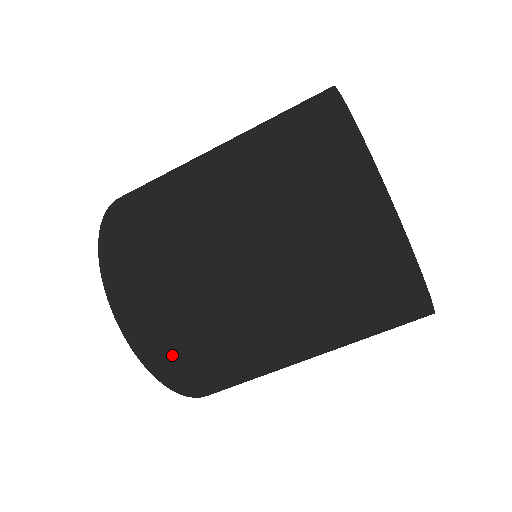
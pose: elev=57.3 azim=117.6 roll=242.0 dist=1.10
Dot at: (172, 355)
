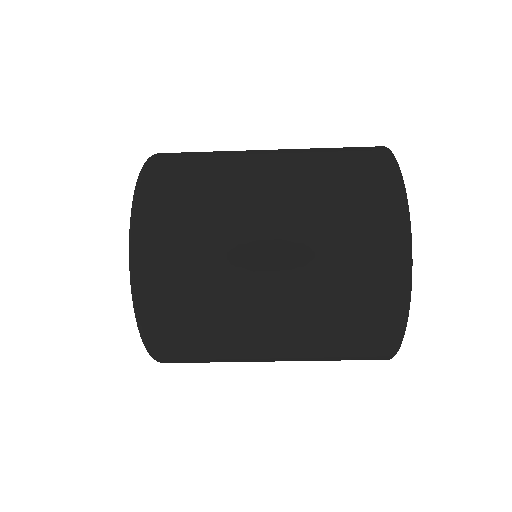
Dot at: (183, 361)
